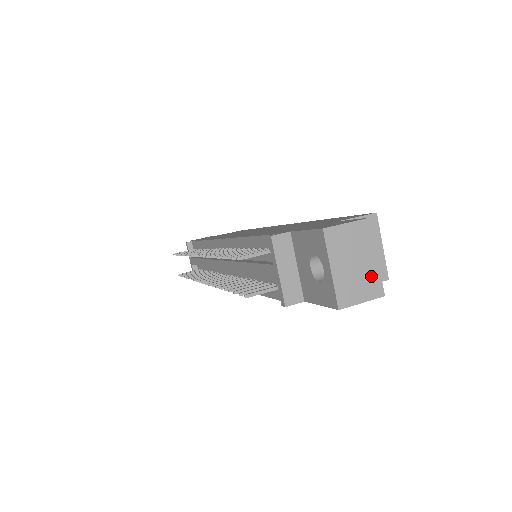
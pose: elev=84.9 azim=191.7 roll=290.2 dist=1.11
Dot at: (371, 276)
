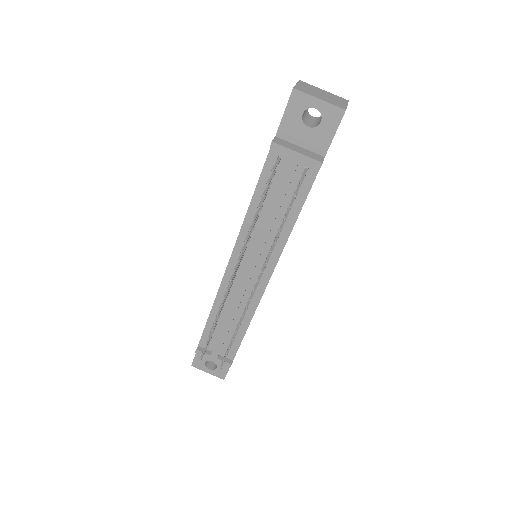
Dot at: (334, 96)
